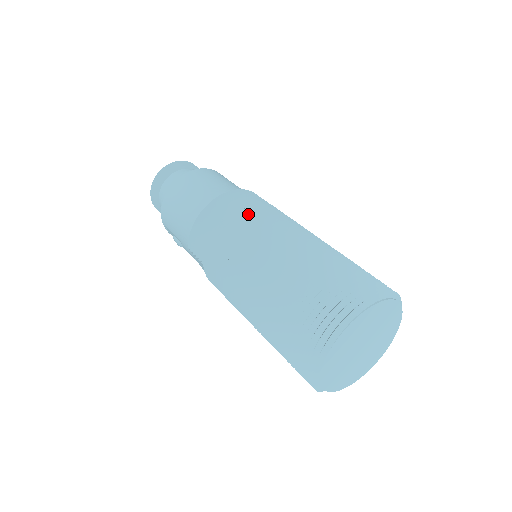
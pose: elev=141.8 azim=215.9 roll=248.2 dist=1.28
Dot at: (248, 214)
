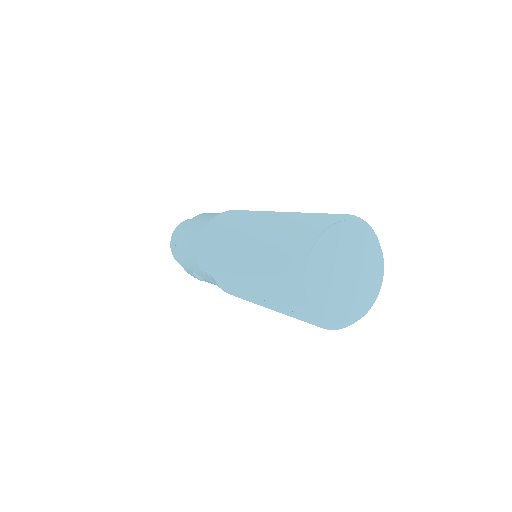
Dot at: (233, 220)
